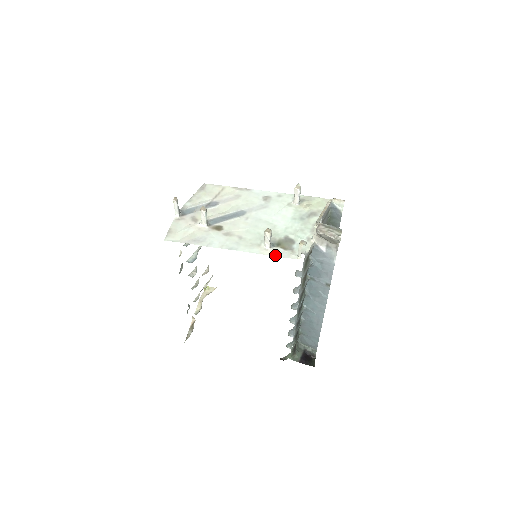
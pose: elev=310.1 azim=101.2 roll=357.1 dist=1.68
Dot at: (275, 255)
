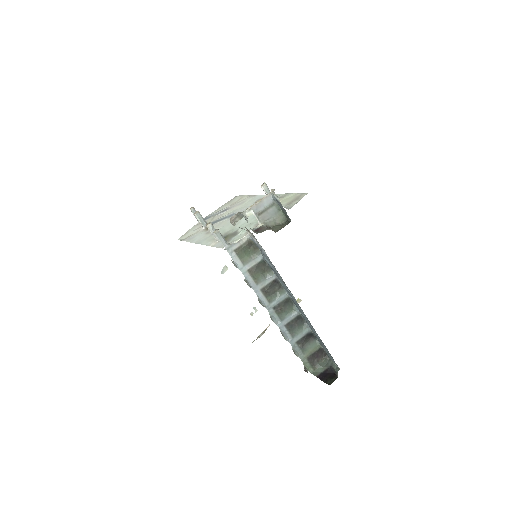
Dot at: (215, 246)
